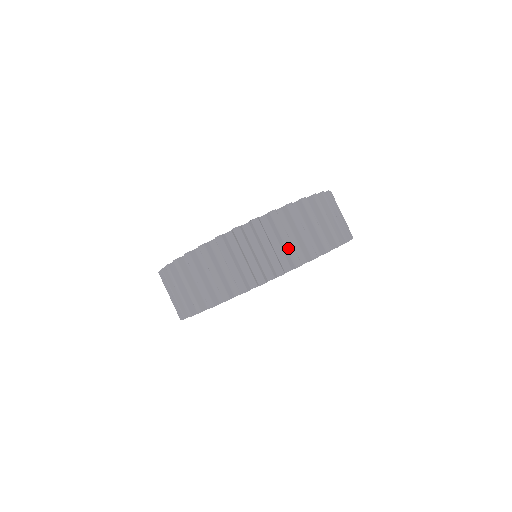
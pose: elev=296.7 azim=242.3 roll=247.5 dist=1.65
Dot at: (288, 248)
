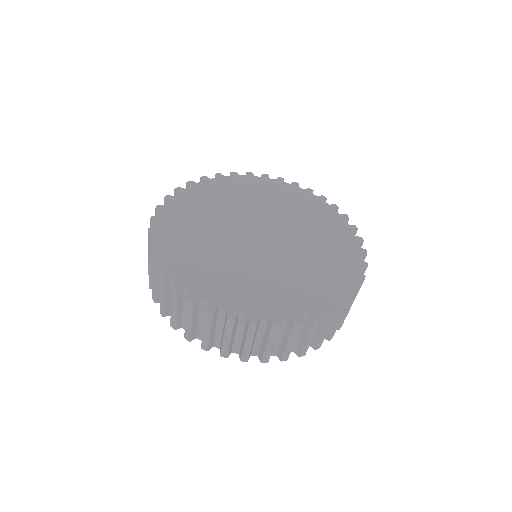
Dot at: (224, 344)
